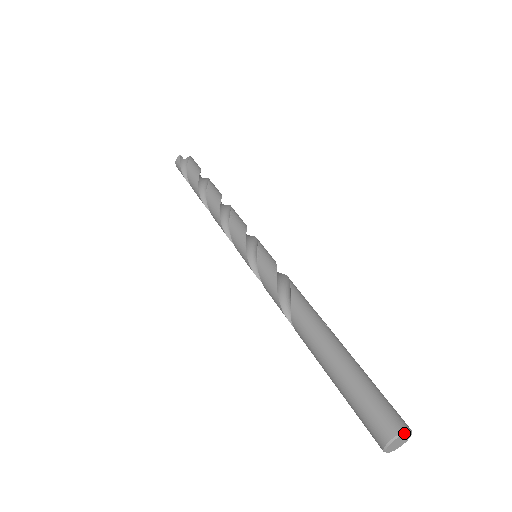
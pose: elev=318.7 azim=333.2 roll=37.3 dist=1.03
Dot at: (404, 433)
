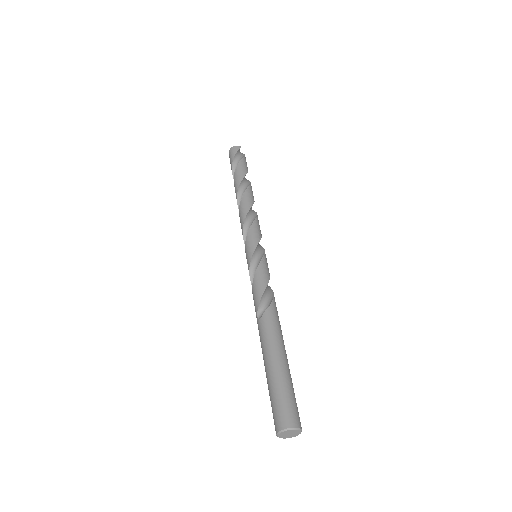
Dot at: (301, 430)
